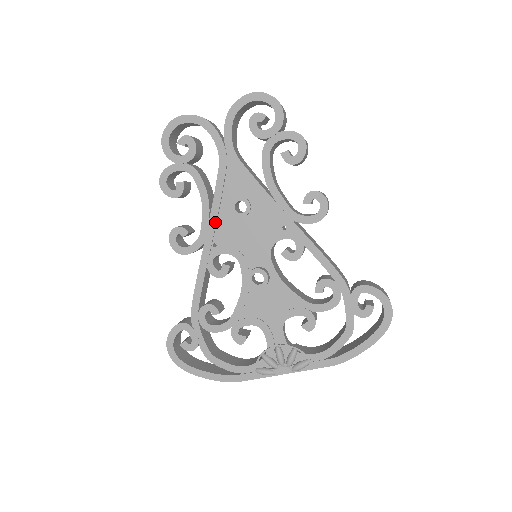
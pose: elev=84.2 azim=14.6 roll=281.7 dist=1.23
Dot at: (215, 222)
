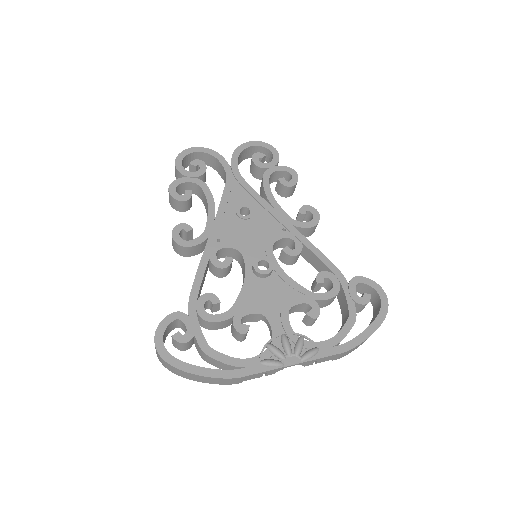
Dot at: (220, 221)
